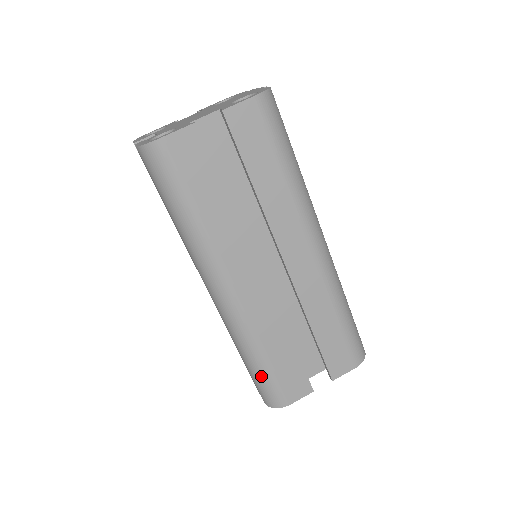
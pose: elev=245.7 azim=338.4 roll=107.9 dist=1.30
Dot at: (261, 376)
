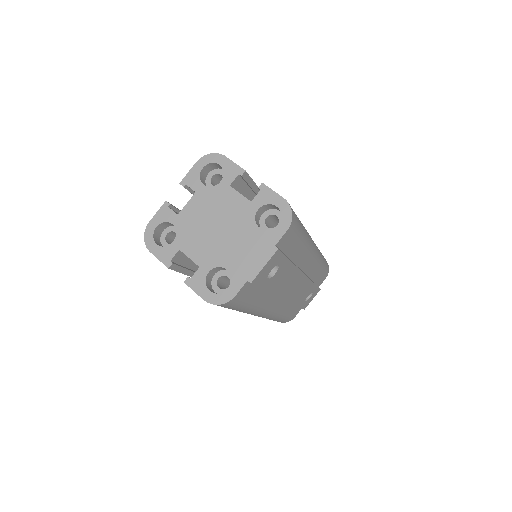
Dot at: occluded
